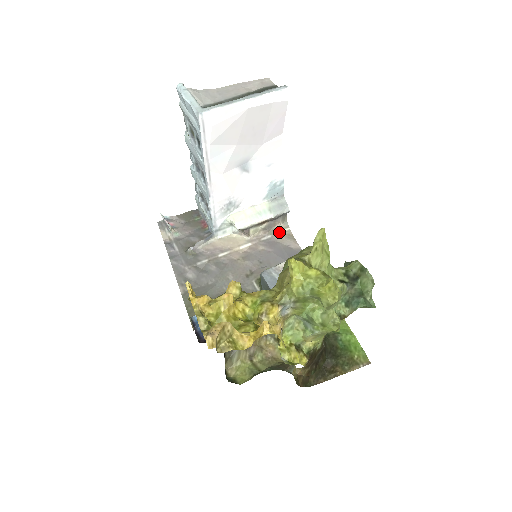
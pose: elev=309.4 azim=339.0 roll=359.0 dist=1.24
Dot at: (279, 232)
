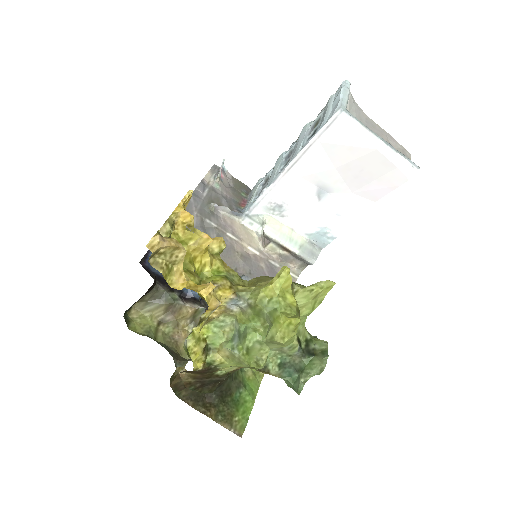
Dot at: occluded
